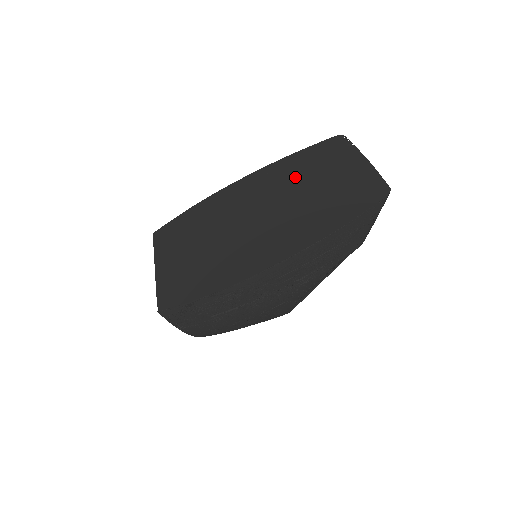
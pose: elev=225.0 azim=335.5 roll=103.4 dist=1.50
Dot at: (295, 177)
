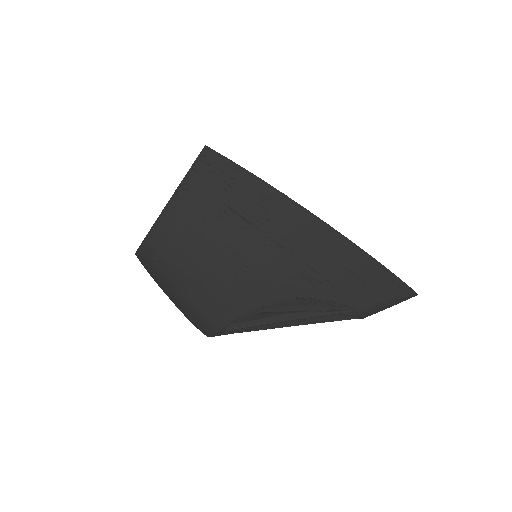
Dot at: occluded
